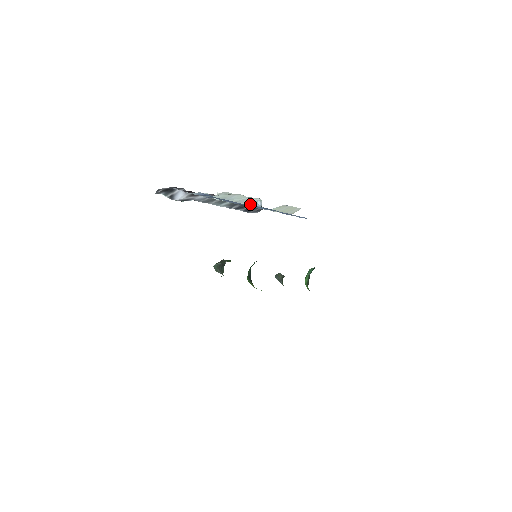
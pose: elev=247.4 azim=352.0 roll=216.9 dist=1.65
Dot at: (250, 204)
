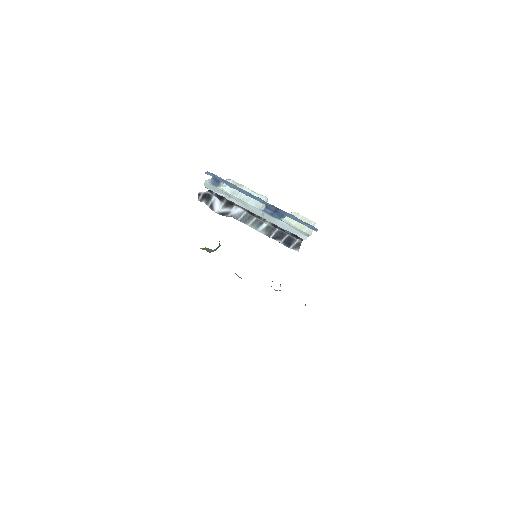
Dot at: (262, 207)
